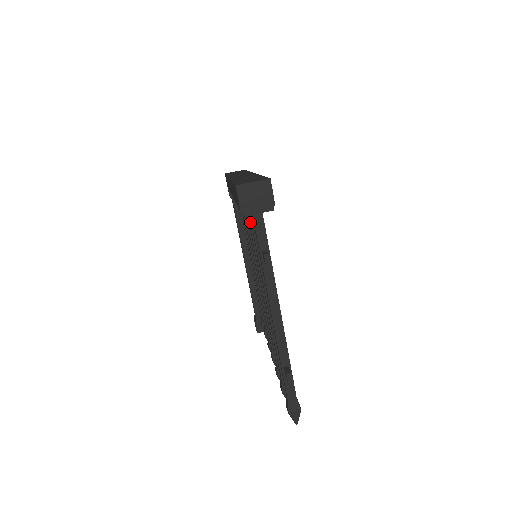
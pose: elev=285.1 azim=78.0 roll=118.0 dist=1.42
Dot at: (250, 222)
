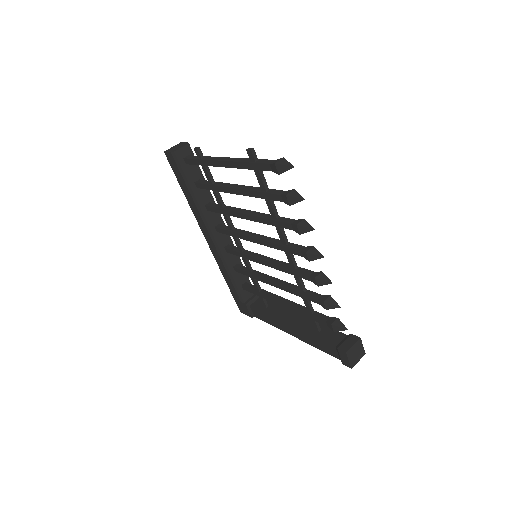
Dot at: (212, 207)
